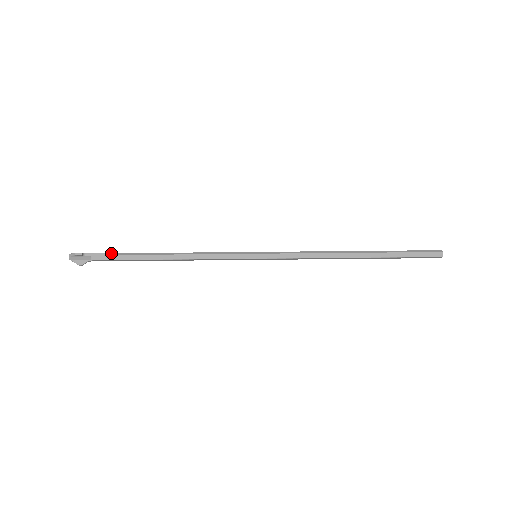
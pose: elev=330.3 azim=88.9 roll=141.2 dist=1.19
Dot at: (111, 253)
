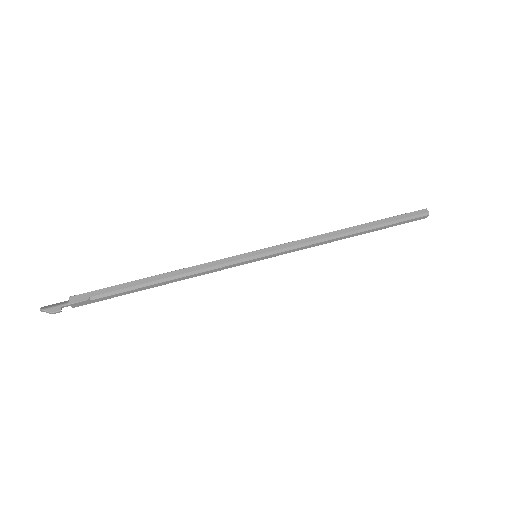
Dot at: (93, 296)
